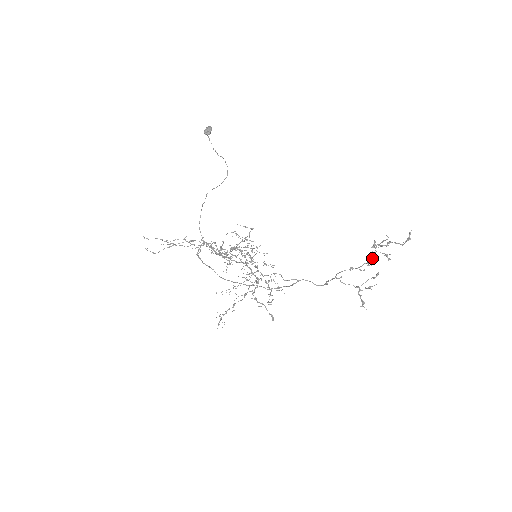
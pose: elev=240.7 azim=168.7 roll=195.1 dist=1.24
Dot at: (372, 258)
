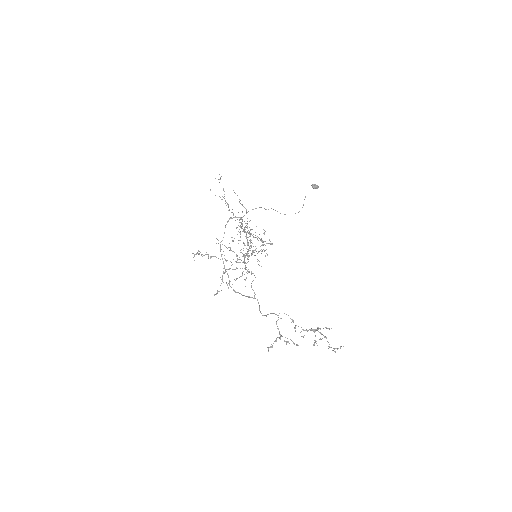
Dot at: occluded
